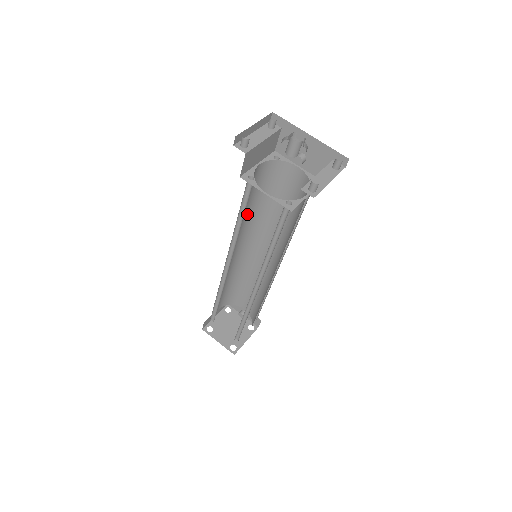
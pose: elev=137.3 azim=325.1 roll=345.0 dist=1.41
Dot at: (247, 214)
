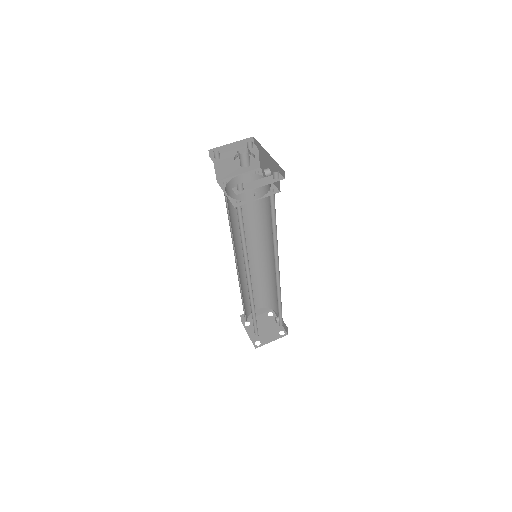
Dot at: (248, 219)
